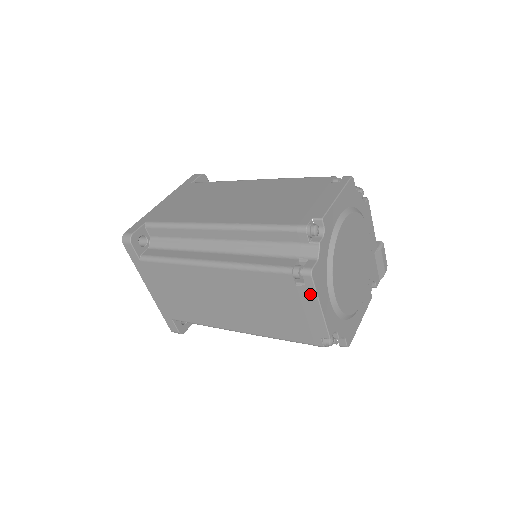
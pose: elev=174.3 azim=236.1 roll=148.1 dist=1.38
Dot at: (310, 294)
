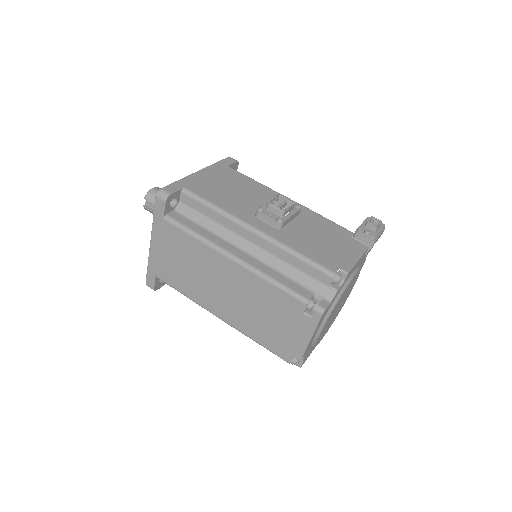
Dot at: occluded
